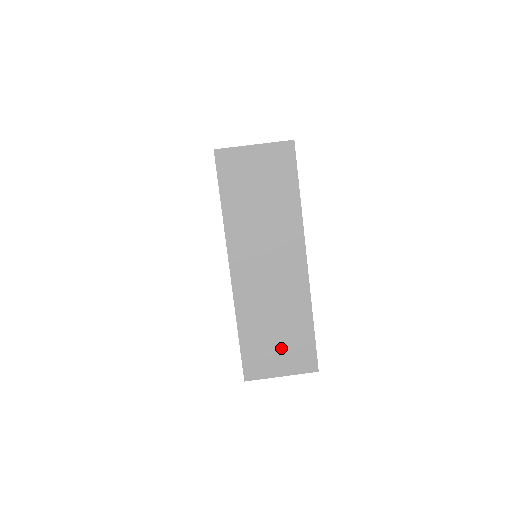
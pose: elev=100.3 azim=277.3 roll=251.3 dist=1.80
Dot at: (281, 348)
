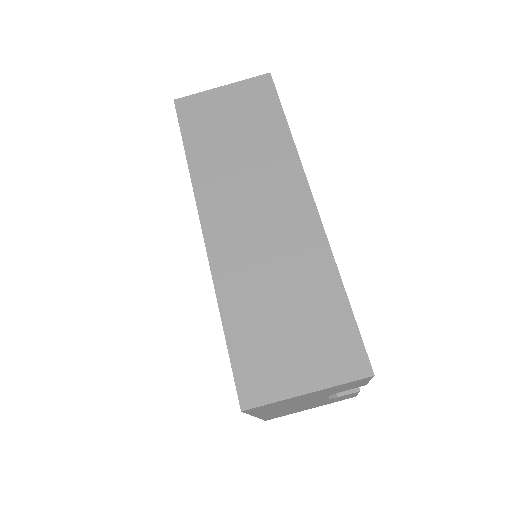
Dot at: (298, 340)
